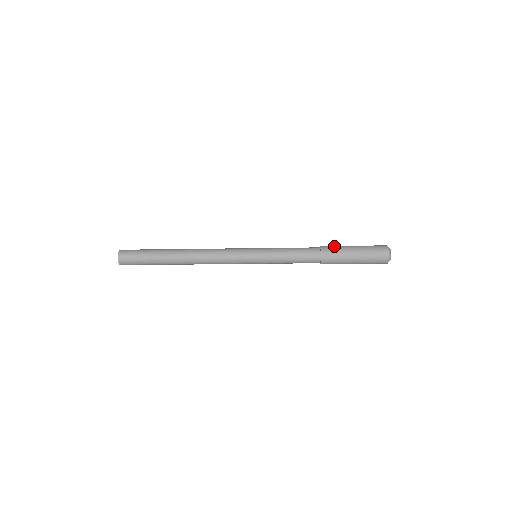
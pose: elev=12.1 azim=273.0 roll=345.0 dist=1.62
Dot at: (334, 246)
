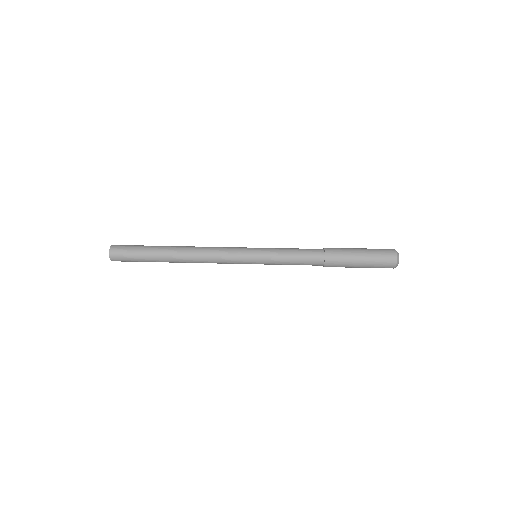
Dot at: (339, 249)
